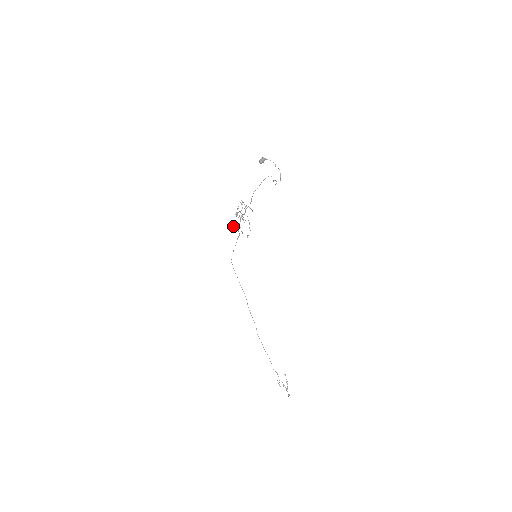
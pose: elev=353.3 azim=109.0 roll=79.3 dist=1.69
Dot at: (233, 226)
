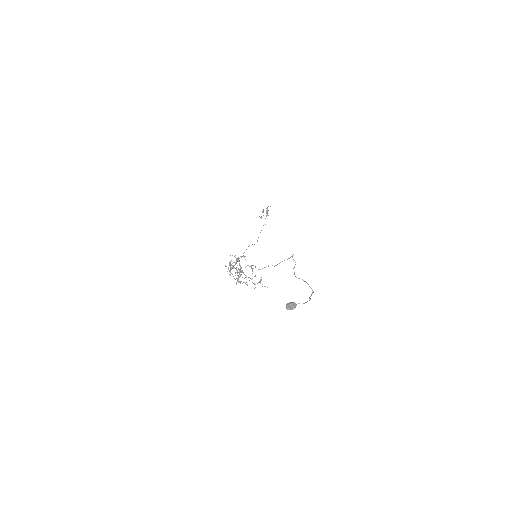
Dot at: (228, 269)
